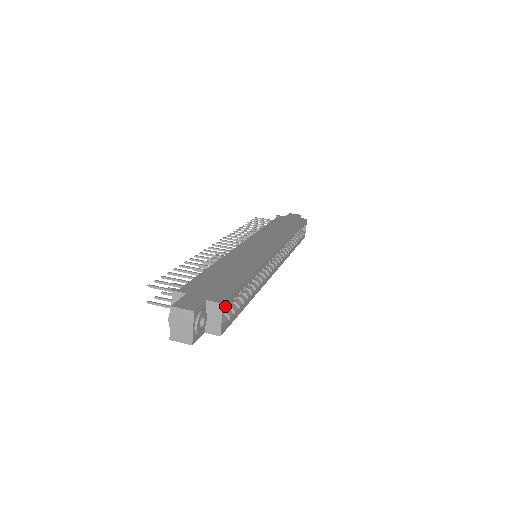
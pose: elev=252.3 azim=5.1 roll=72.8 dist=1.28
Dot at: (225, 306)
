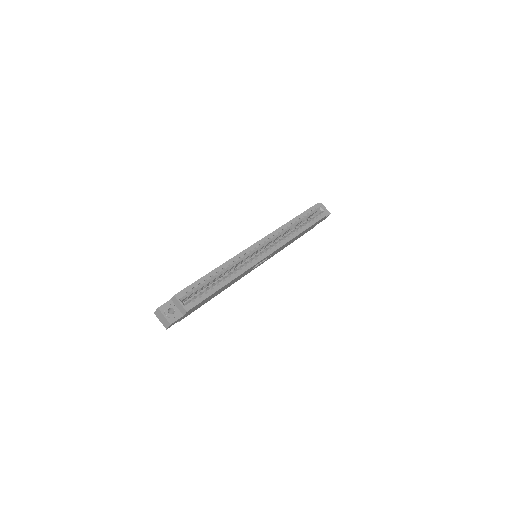
Dot at: (180, 296)
